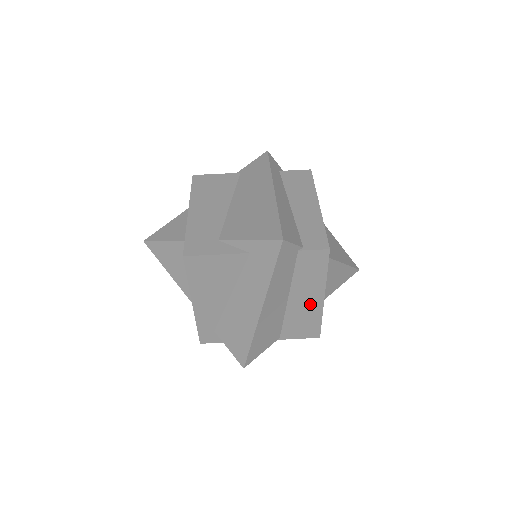
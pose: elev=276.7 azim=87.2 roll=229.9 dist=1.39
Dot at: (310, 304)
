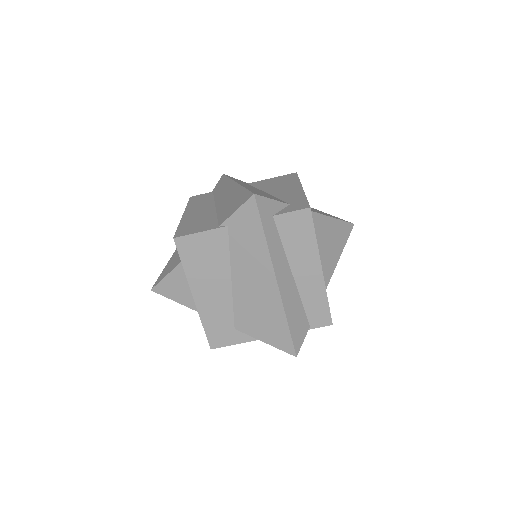
Dot at: occluded
